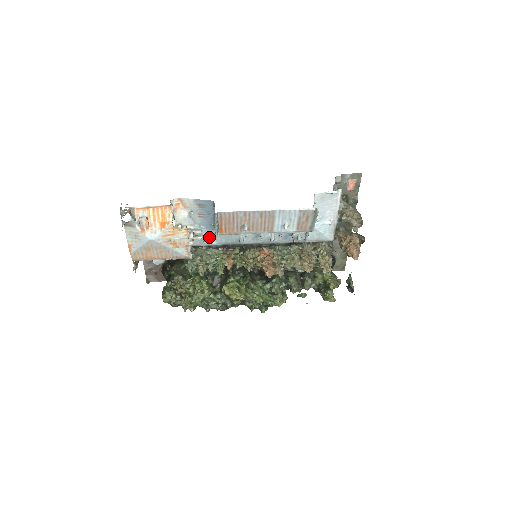
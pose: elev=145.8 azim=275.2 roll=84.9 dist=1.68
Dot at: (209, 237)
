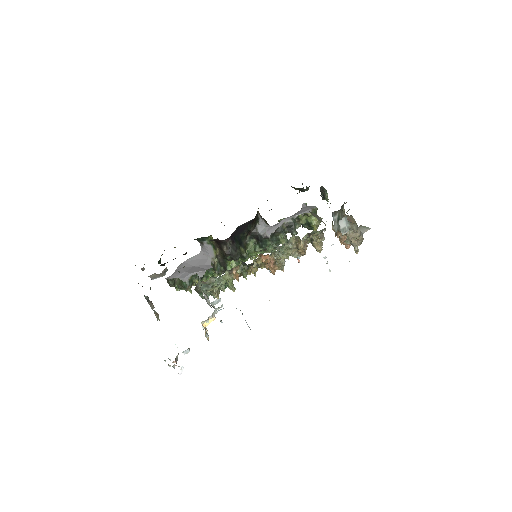
Dot at: occluded
